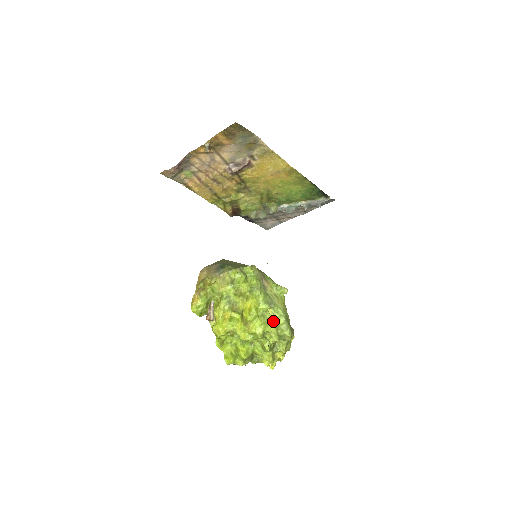
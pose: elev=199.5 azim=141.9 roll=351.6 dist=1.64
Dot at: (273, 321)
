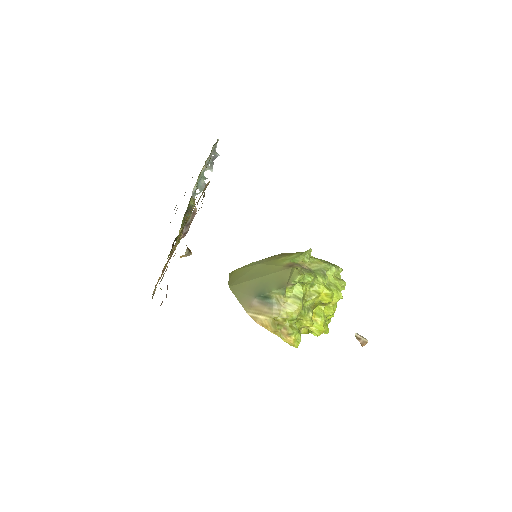
Dot at: (333, 278)
